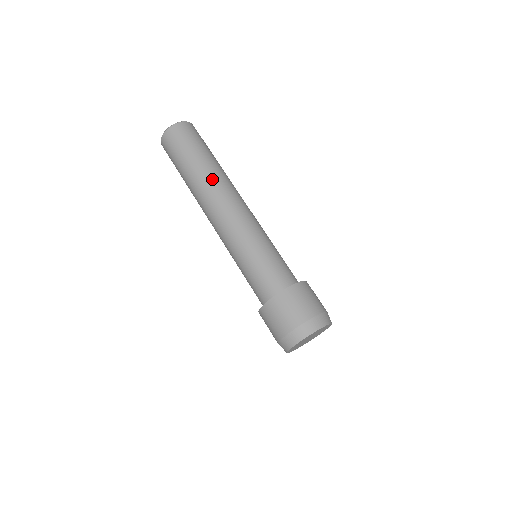
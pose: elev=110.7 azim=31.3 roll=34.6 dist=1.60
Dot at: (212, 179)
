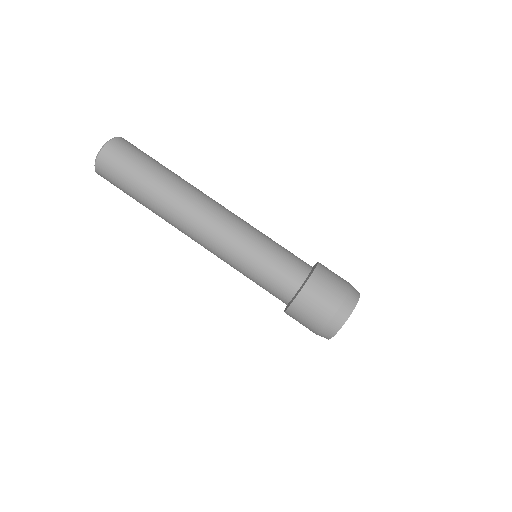
Dot at: (167, 210)
